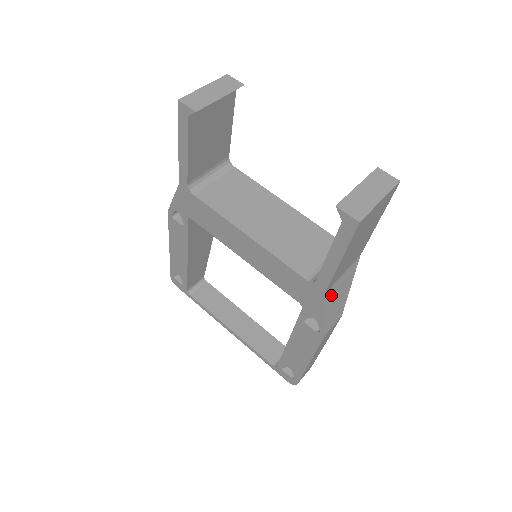
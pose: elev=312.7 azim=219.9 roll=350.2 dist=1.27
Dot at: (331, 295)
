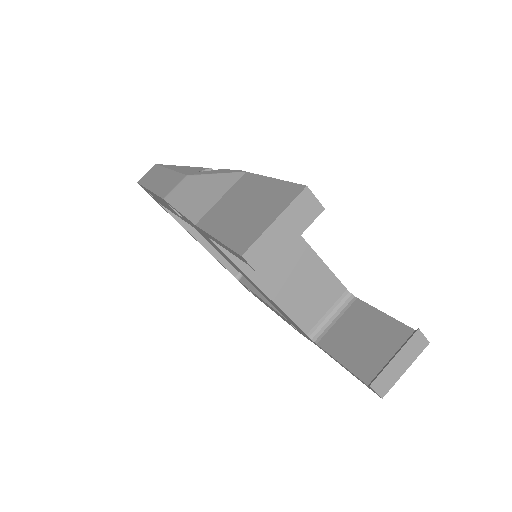
Dot at: occluded
